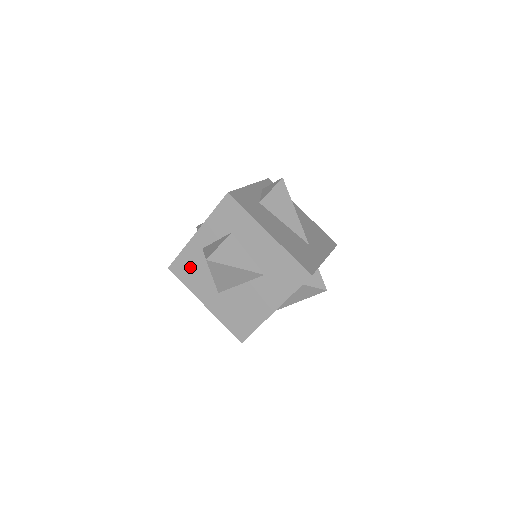
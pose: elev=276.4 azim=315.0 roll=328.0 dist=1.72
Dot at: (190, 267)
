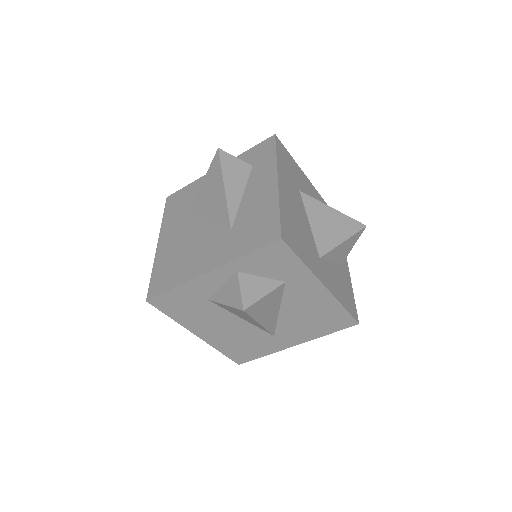
Dot at: occluded
